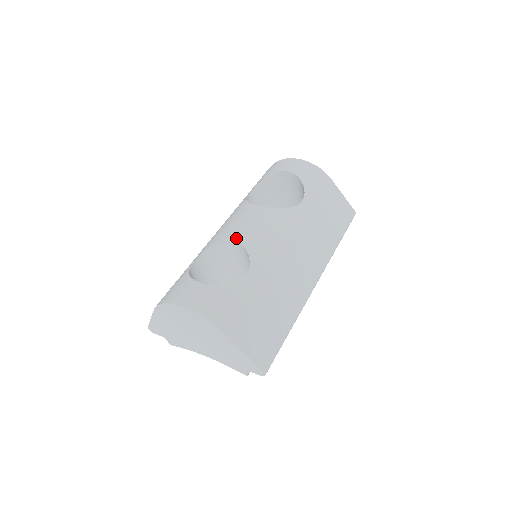
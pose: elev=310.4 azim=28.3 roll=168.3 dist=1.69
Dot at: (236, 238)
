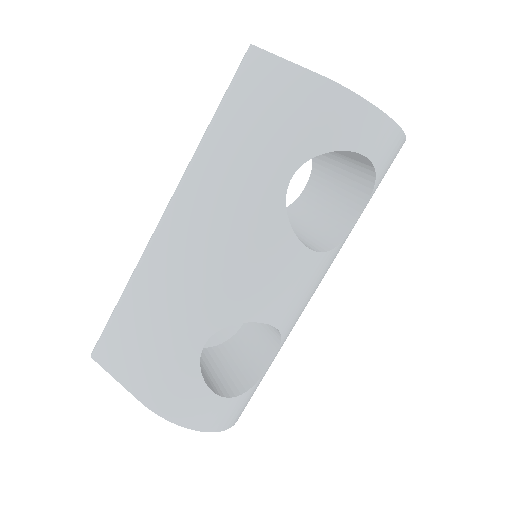
Dot at: (272, 321)
